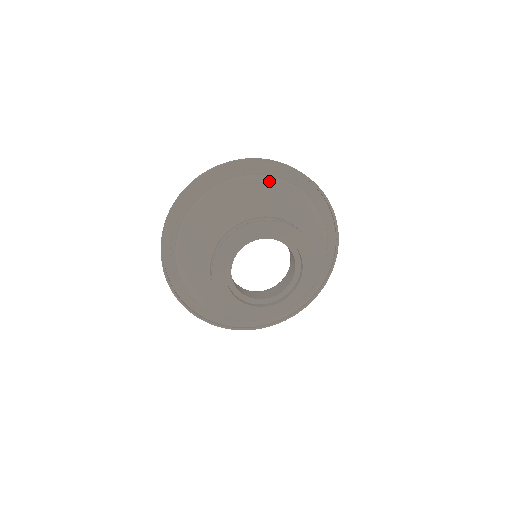
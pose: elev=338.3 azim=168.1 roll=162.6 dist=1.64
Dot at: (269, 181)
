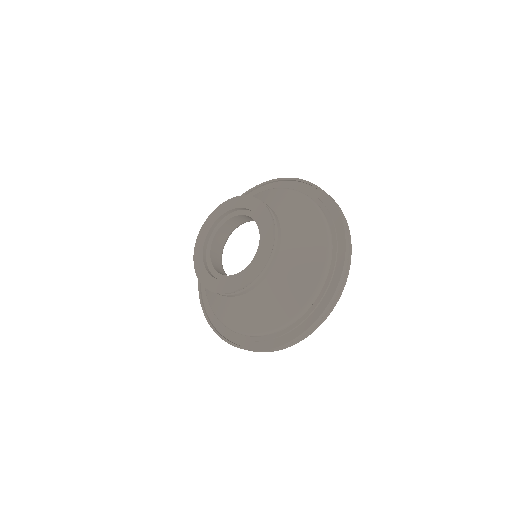
Dot at: occluded
